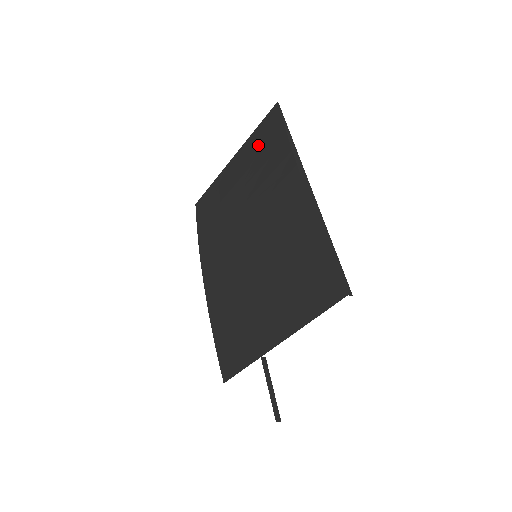
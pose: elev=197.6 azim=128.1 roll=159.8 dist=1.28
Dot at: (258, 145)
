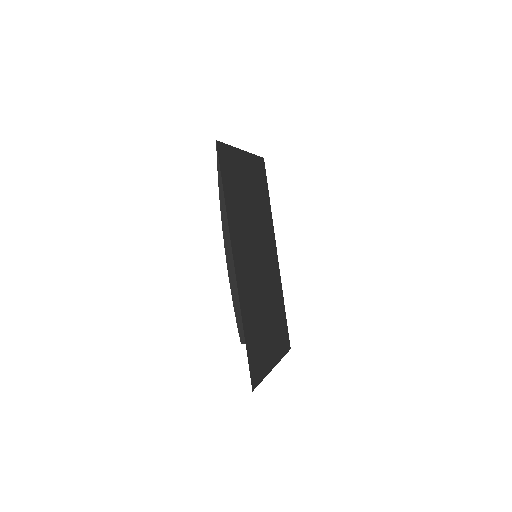
Dot at: occluded
